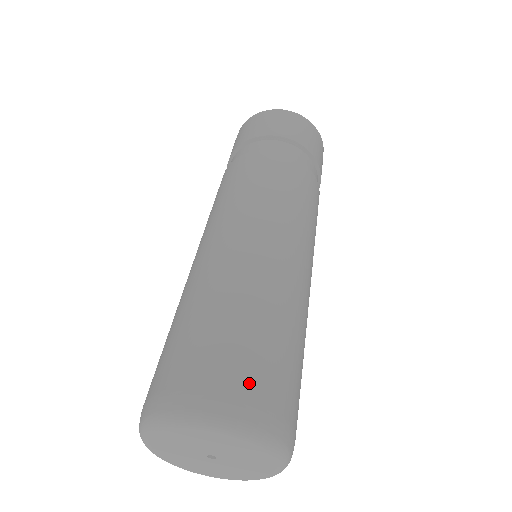
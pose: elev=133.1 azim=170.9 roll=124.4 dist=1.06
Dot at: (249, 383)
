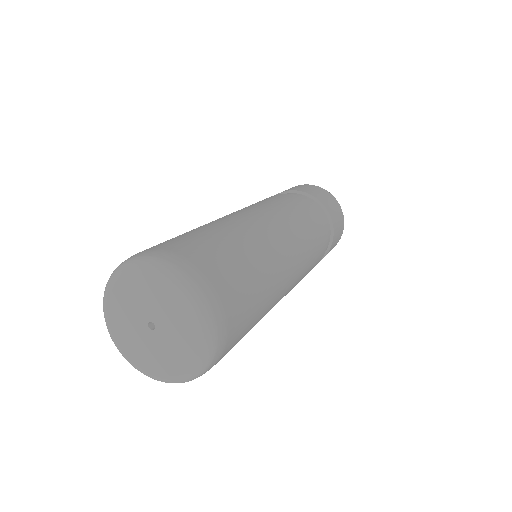
Dot at: (155, 246)
